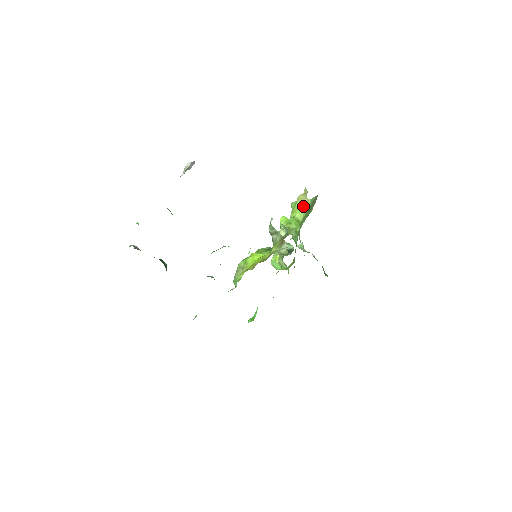
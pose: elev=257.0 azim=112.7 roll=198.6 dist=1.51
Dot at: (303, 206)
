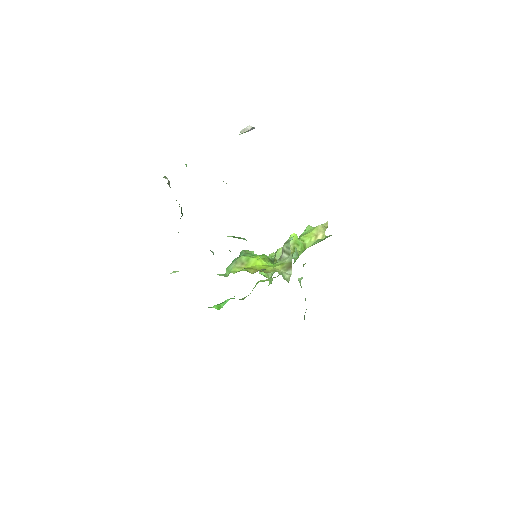
Dot at: (317, 237)
